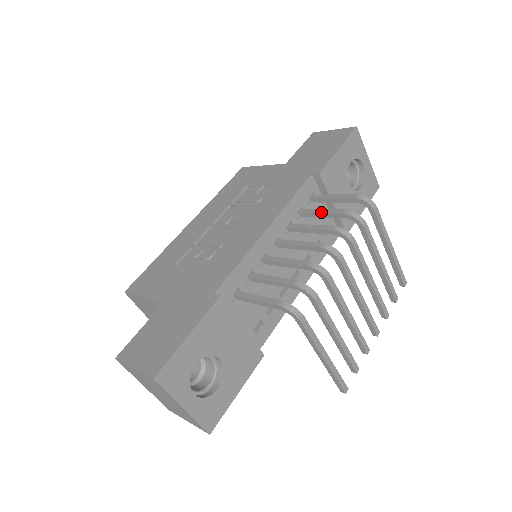
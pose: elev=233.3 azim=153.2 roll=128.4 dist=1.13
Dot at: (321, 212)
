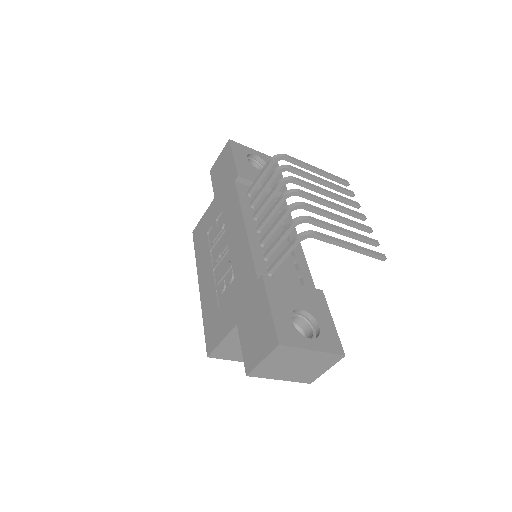
Dot at: (262, 189)
